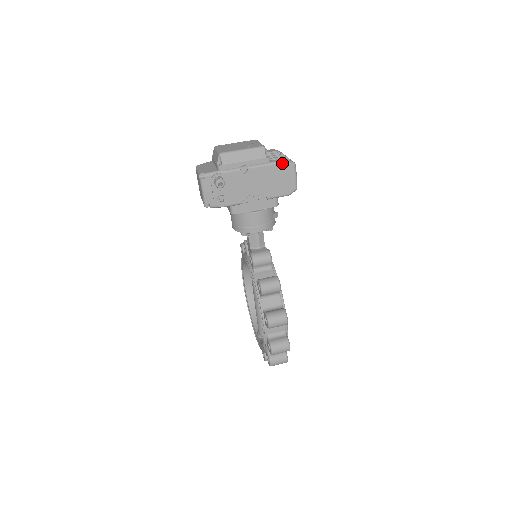
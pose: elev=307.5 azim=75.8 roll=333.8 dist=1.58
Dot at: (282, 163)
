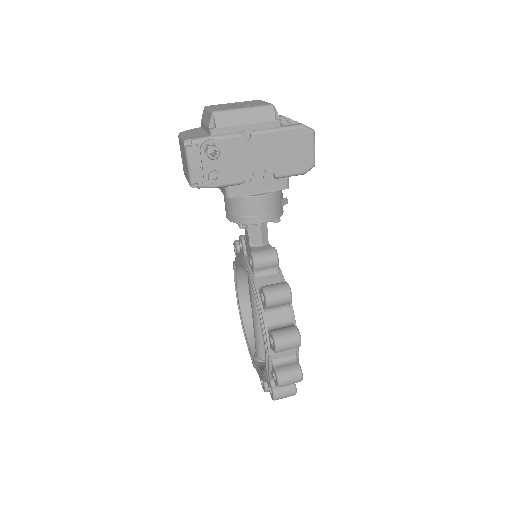
Dot at: (297, 129)
